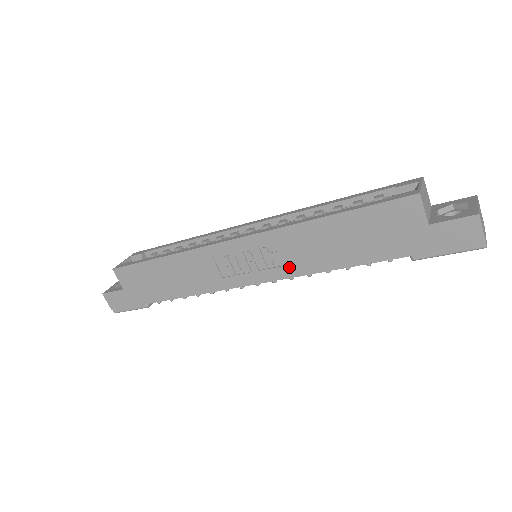
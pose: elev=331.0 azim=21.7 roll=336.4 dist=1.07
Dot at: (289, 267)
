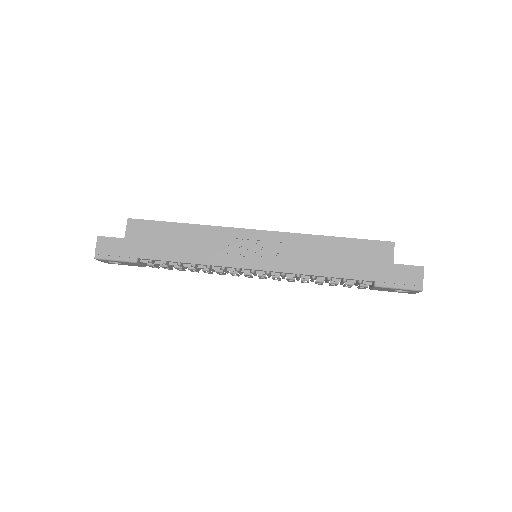
Dot at: (287, 264)
